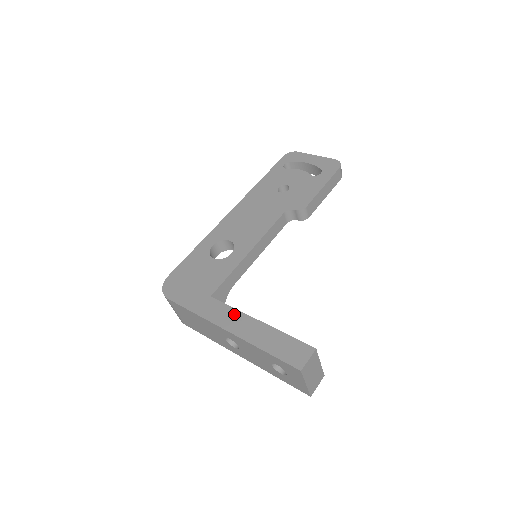
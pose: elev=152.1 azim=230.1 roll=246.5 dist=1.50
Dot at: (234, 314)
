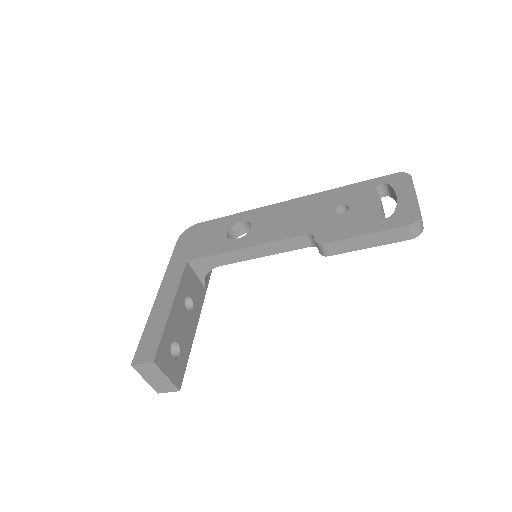
Dot at: (174, 287)
